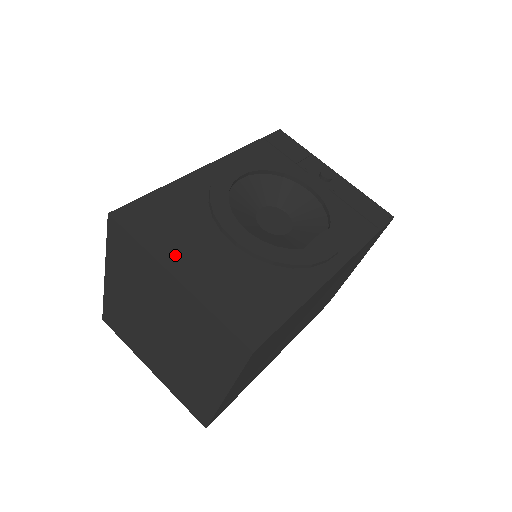
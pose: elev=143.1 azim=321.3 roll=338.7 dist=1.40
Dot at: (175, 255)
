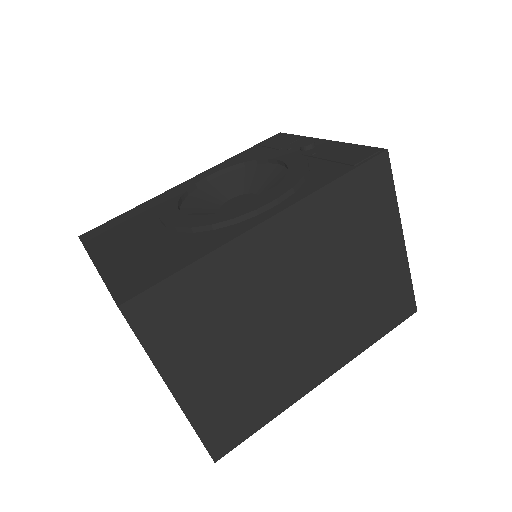
Dot at: (107, 249)
